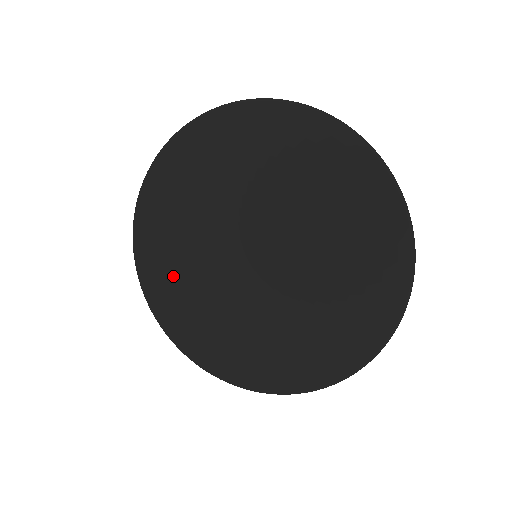
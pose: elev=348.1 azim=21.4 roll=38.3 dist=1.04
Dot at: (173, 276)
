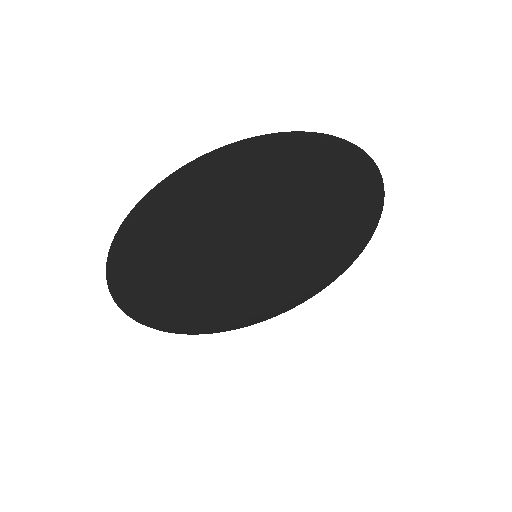
Dot at: (189, 311)
